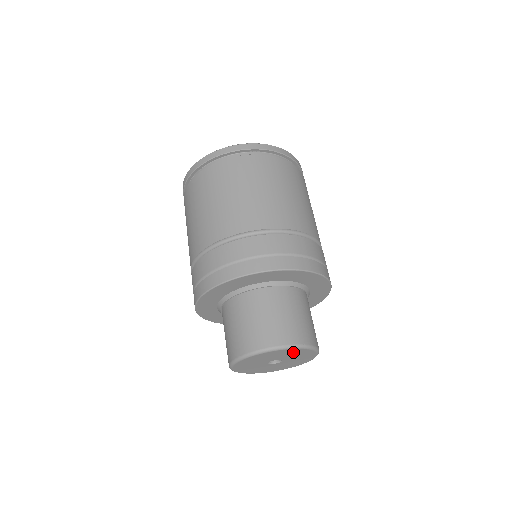
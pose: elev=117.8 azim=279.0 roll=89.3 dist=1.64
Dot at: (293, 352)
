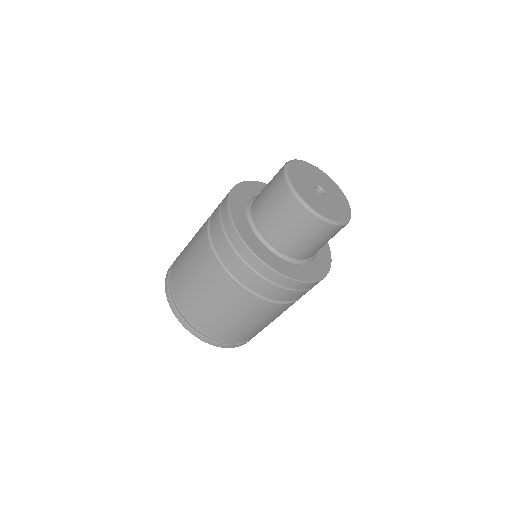
Dot at: (305, 168)
